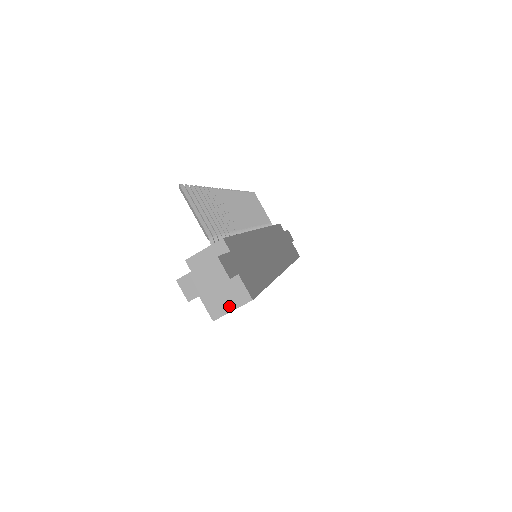
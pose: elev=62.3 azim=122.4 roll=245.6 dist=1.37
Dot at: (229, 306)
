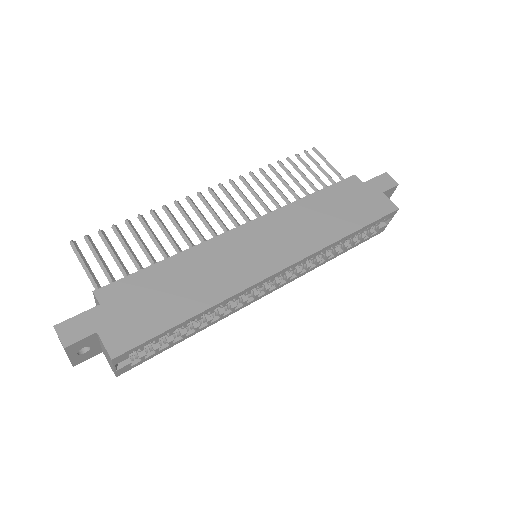
Dot at: (111, 364)
